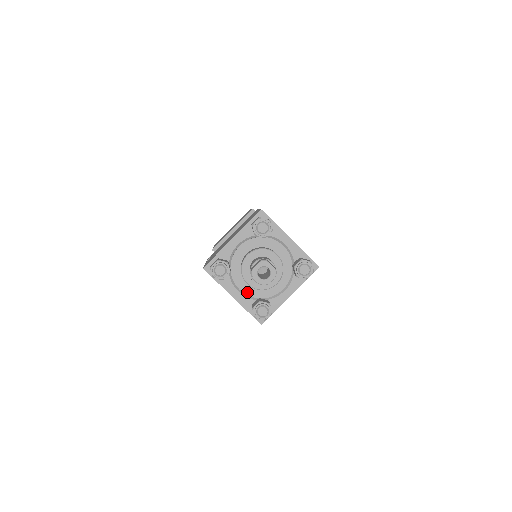
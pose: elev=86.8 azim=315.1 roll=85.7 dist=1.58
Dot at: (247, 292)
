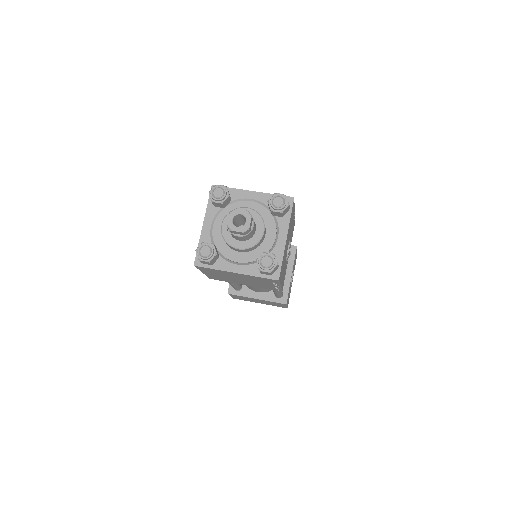
Dot at: (215, 234)
